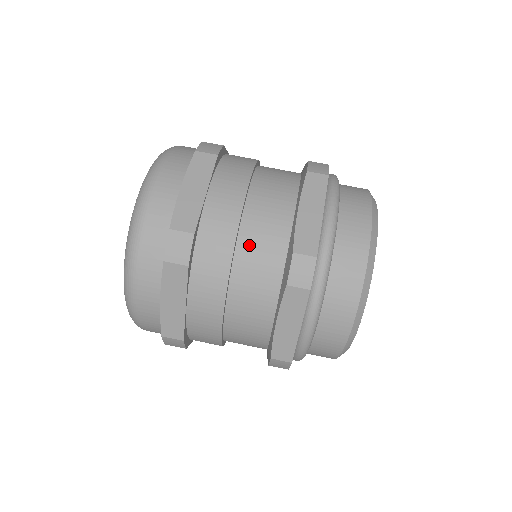
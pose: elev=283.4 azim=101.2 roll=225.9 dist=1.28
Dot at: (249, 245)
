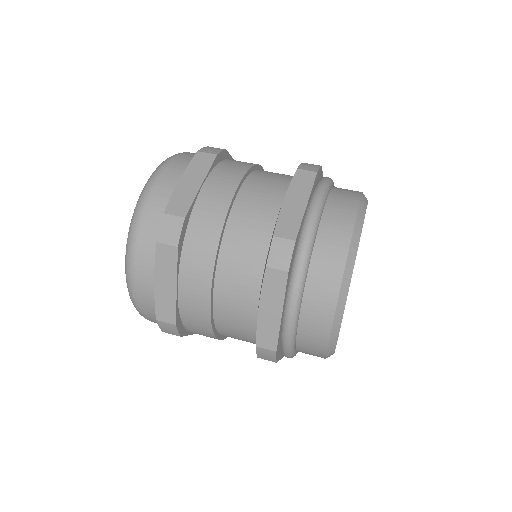
Dot at: (265, 172)
